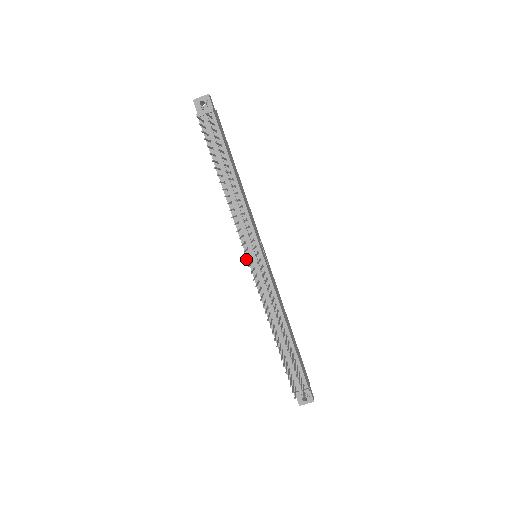
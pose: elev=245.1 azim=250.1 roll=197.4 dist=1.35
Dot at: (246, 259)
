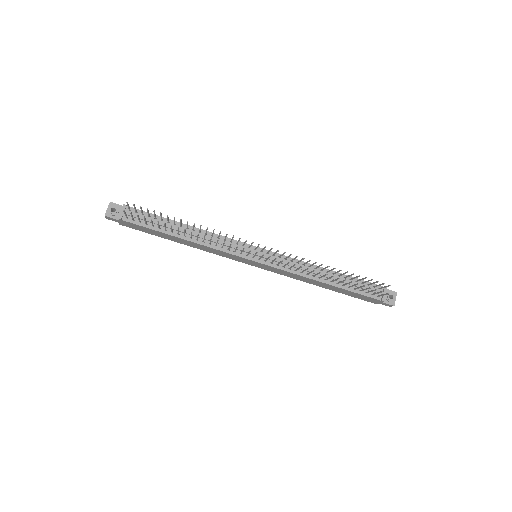
Dot at: (257, 252)
